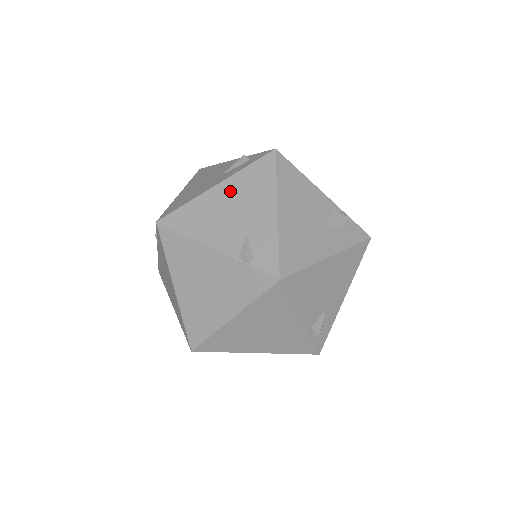
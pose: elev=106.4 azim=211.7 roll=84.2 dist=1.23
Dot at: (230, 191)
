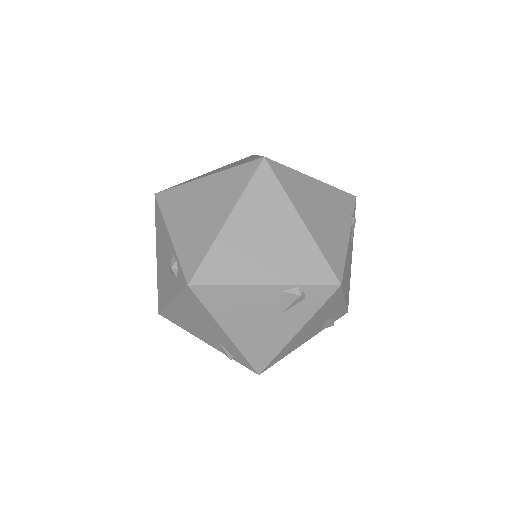
Dot at: (184, 310)
